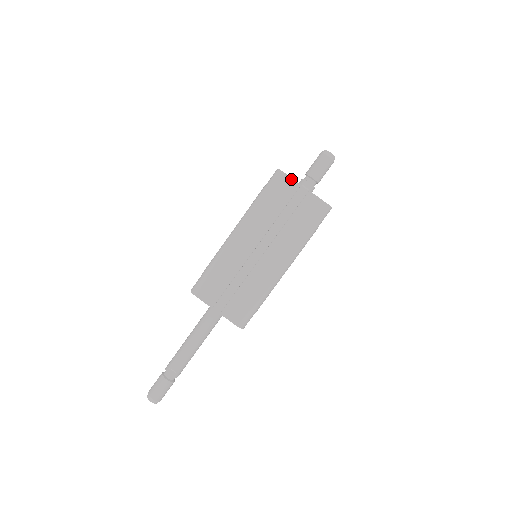
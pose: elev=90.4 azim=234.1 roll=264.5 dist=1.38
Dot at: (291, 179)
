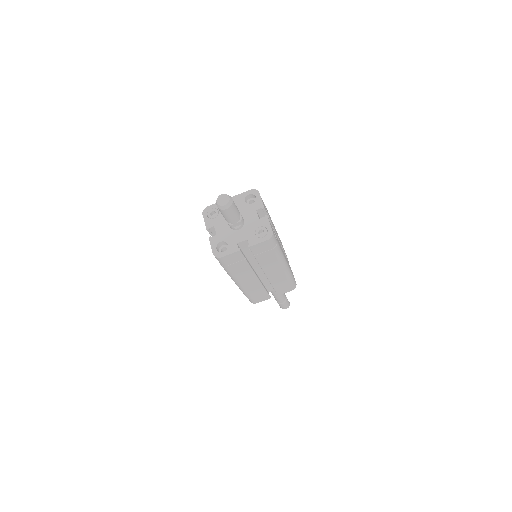
Dot at: (230, 255)
